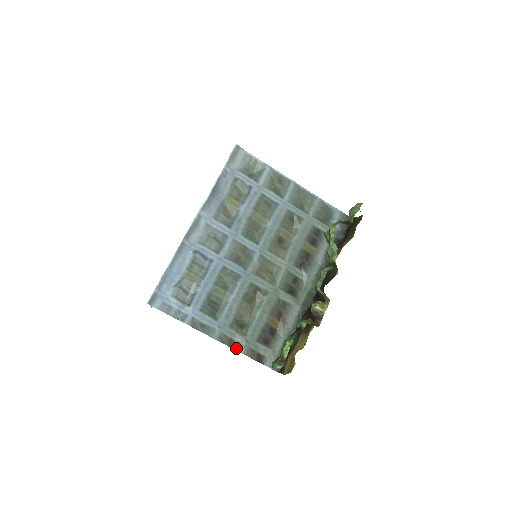
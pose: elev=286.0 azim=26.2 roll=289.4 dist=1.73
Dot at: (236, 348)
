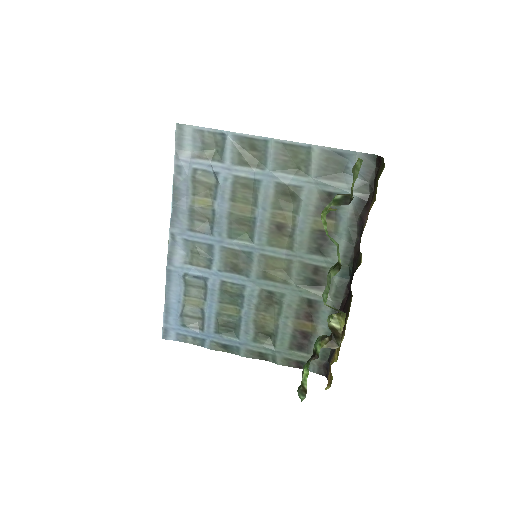
Dot at: (269, 359)
